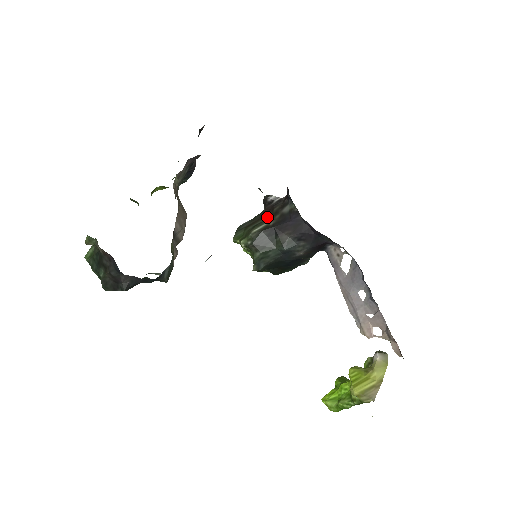
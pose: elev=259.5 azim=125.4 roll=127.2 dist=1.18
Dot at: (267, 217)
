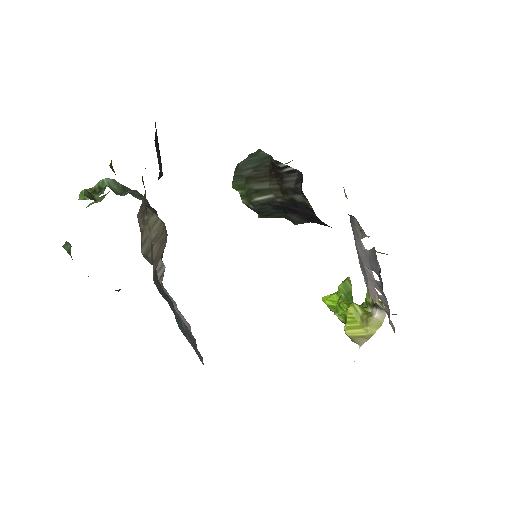
Dot at: (274, 186)
